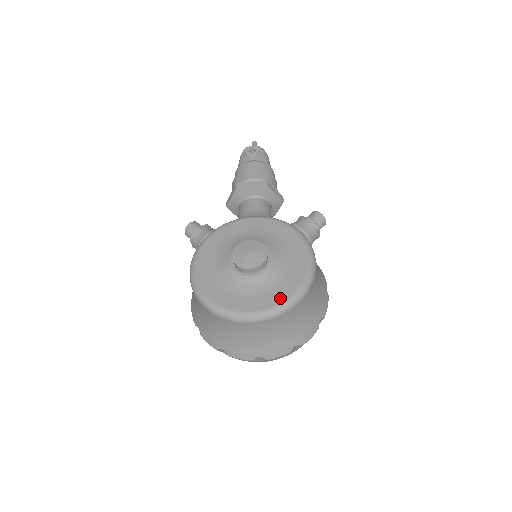
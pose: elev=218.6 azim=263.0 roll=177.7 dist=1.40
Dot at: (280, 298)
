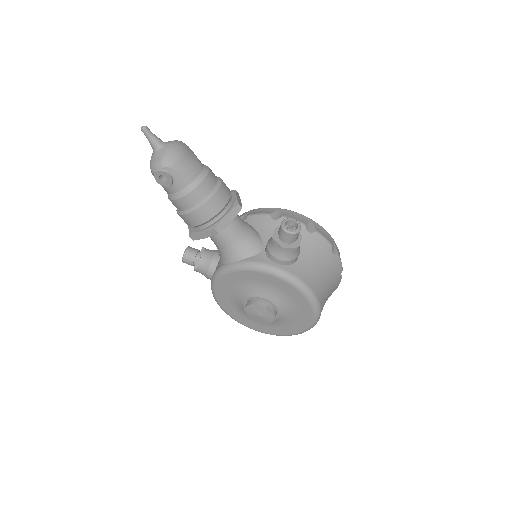
Dot at: (303, 327)
